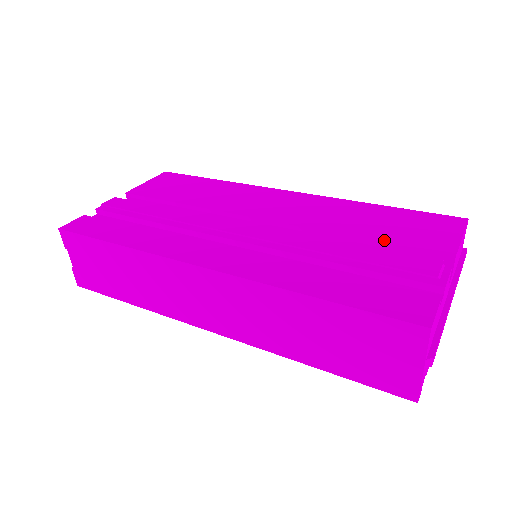
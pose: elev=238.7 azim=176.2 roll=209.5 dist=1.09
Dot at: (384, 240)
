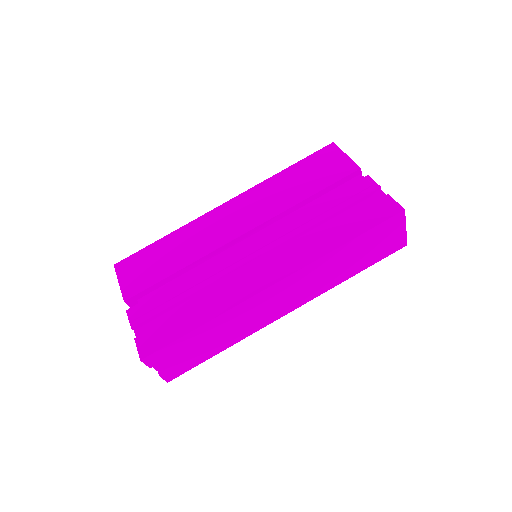
Dot at: (321, 188)
